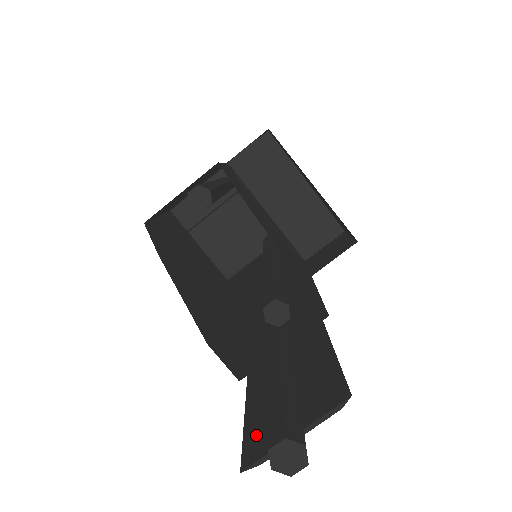
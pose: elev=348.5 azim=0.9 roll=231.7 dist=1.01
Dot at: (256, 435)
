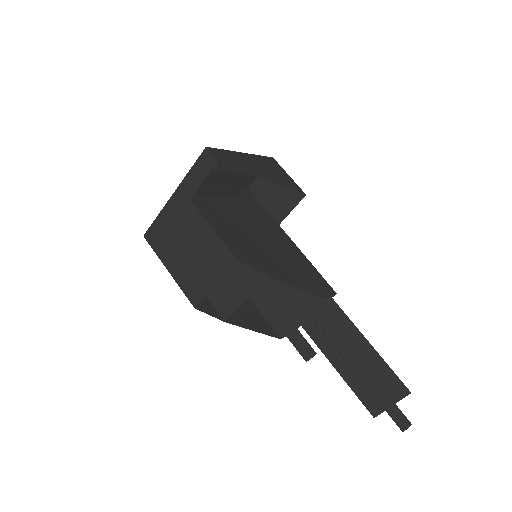
Dot at: (368, 401)
